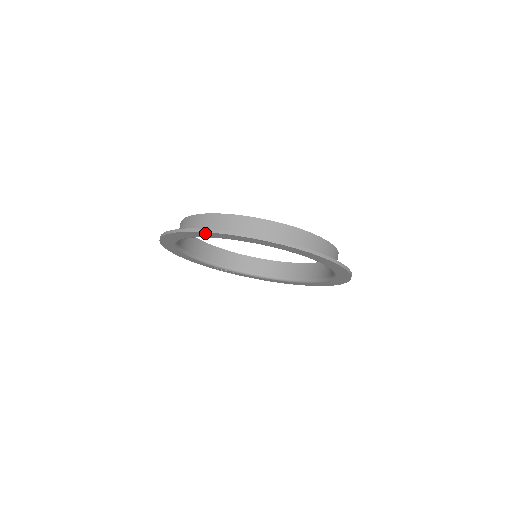
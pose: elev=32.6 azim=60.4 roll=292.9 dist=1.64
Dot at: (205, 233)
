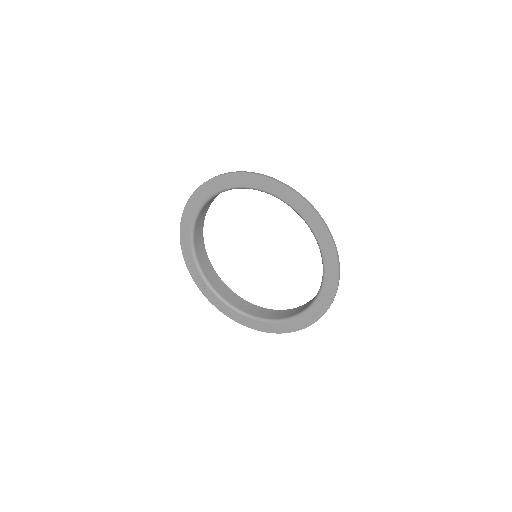
Dot at: (260, 178)
